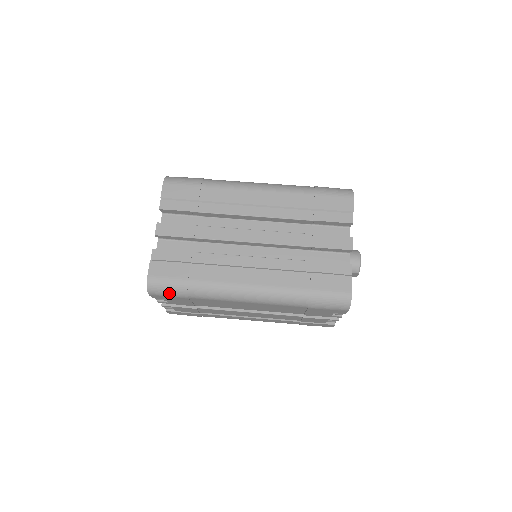
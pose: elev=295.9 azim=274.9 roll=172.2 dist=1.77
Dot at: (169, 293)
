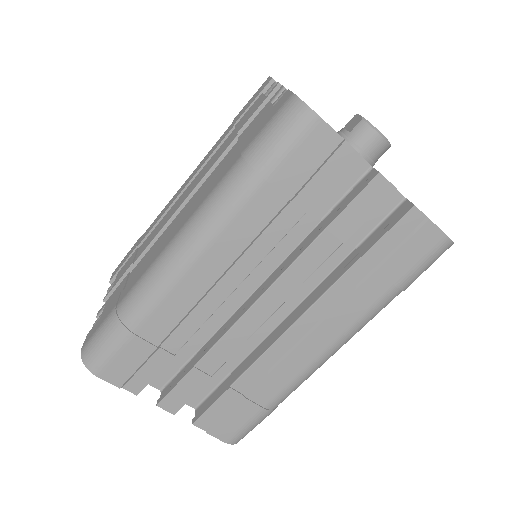
Dot at: (259, 423)
